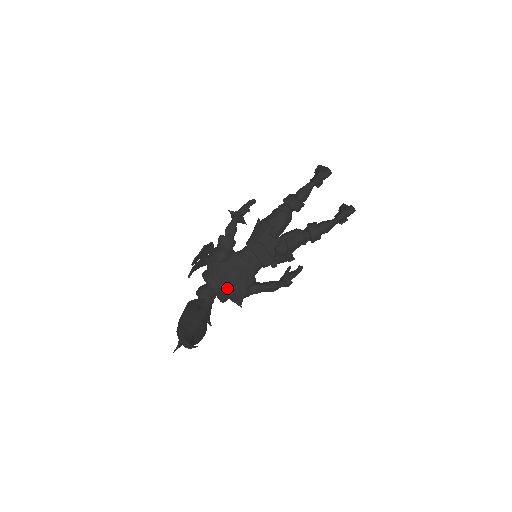
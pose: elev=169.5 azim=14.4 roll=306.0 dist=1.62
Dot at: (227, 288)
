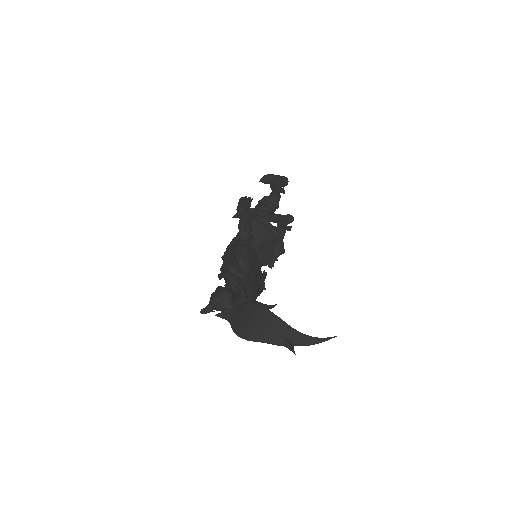
Dot at: (249, 290)
